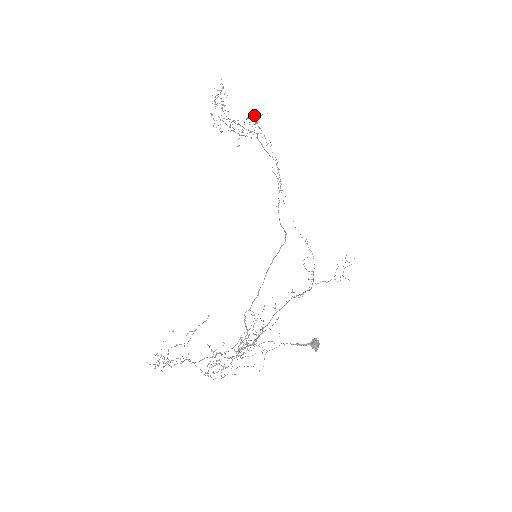
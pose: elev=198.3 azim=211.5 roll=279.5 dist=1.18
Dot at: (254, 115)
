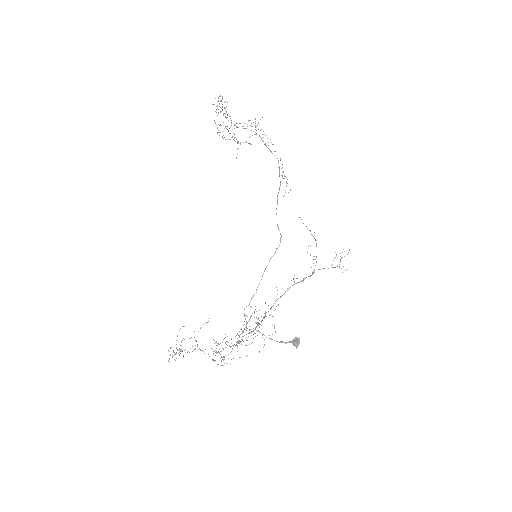
Dot at: occluded
